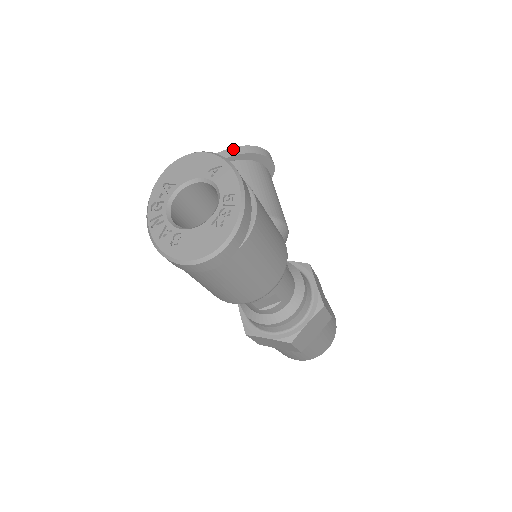
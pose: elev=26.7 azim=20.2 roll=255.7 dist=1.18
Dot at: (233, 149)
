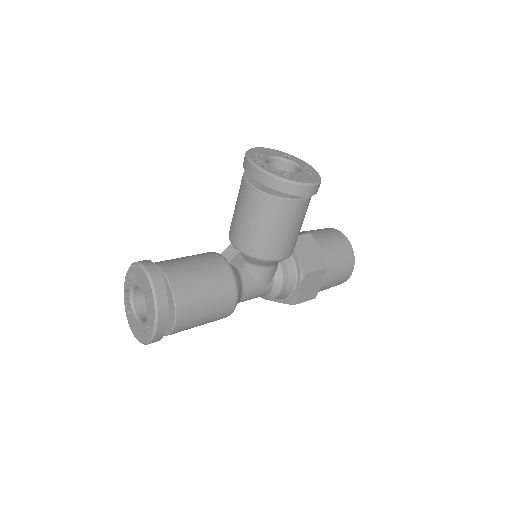
Dot at: (265, 176)
